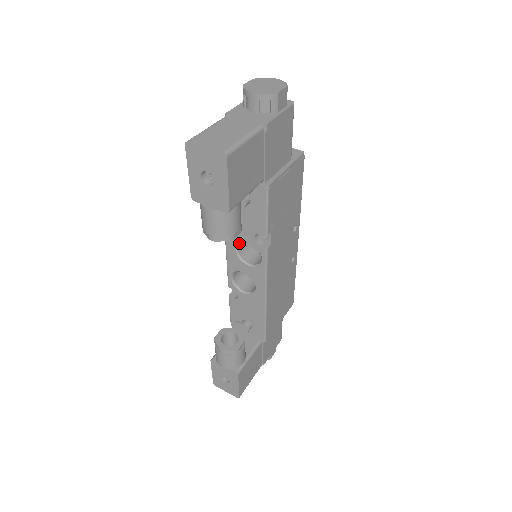
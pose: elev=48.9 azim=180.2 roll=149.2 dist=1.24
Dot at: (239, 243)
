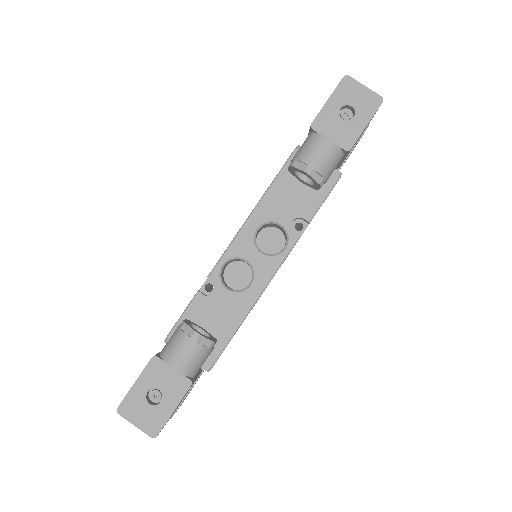
Dot at: (263, 225)
